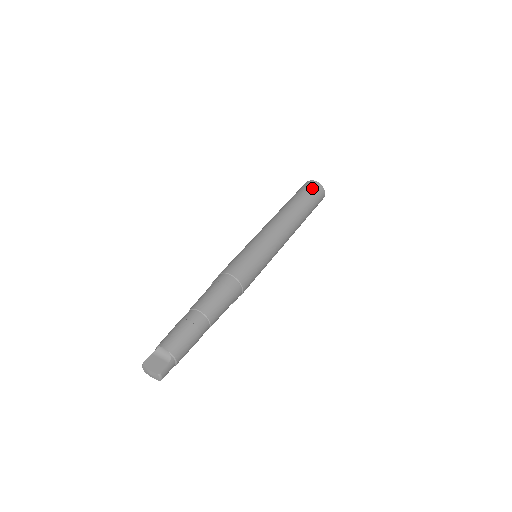
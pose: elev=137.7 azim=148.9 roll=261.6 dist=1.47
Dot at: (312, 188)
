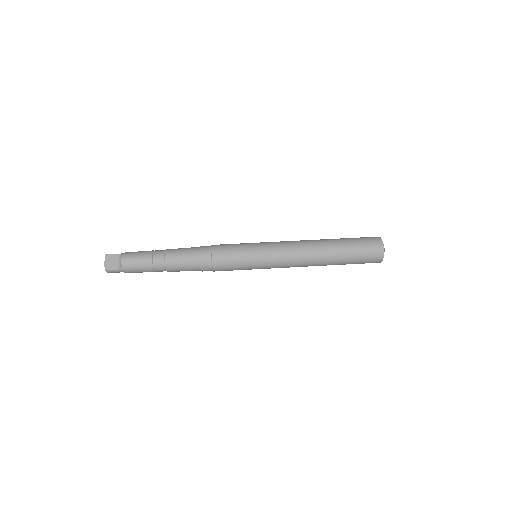
Dot at: (370, 249)
